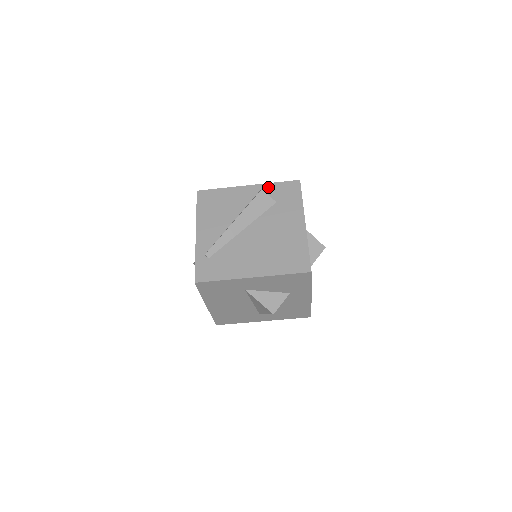
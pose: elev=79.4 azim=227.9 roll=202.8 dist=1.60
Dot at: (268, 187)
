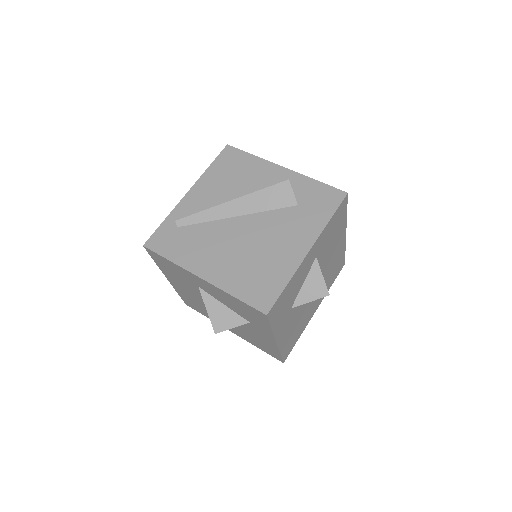
Dot at: (304, 181)
